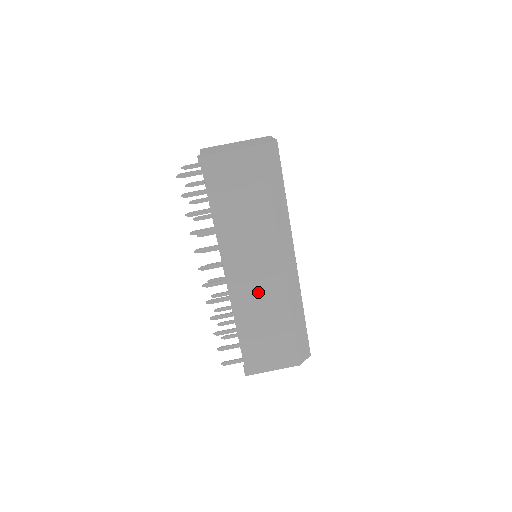
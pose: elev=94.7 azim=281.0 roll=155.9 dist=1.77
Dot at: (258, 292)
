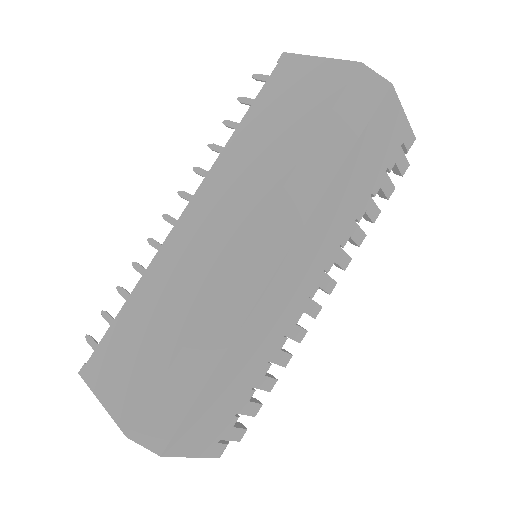
Dot at: (191, 261)
